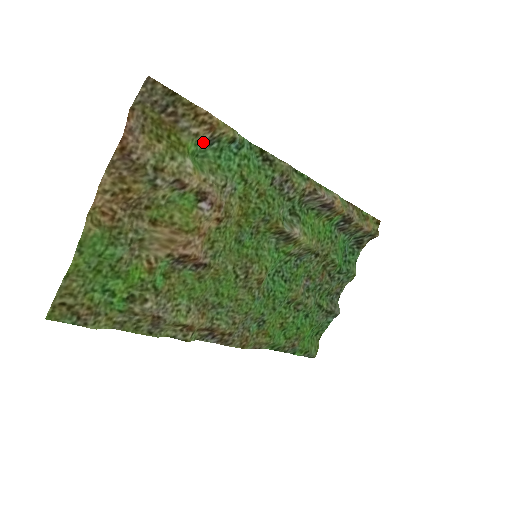
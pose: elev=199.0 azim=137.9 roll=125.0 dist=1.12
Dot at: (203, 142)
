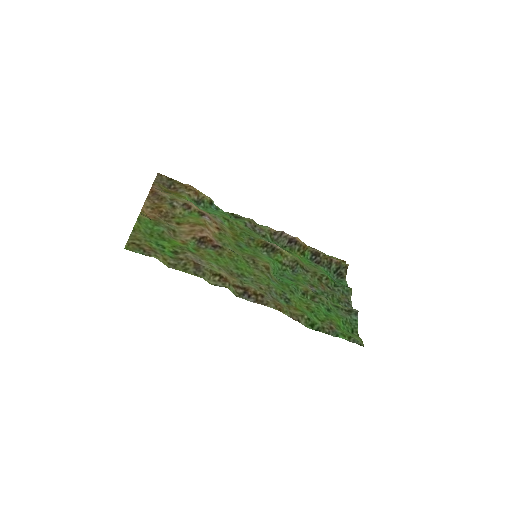
Dot at: (195, 202)
